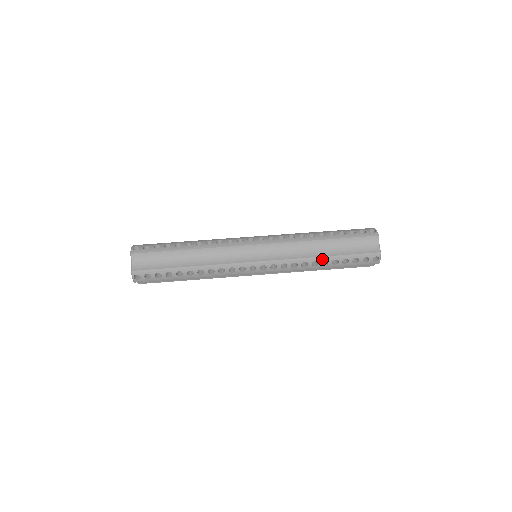
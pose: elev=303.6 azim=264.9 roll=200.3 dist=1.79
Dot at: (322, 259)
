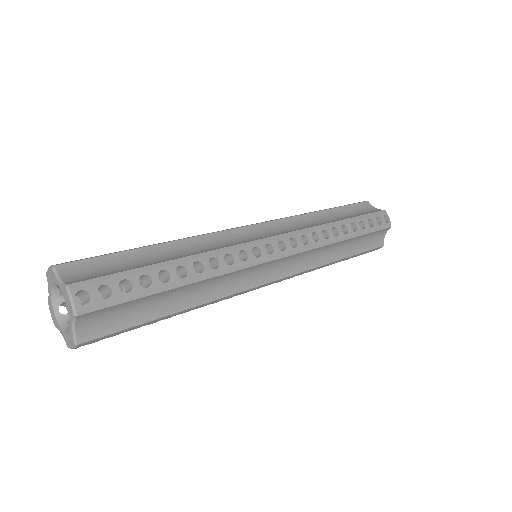
Dot at: (339, 224)
